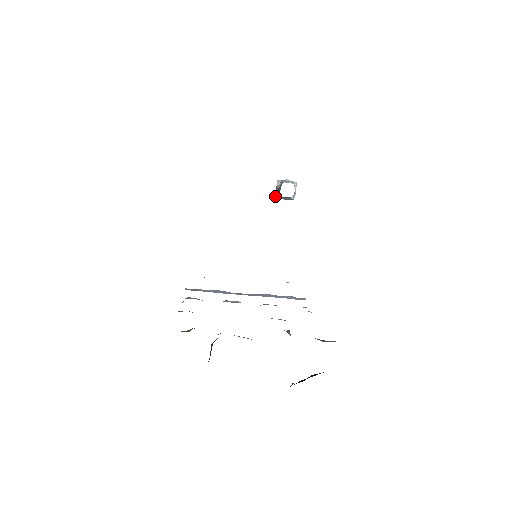
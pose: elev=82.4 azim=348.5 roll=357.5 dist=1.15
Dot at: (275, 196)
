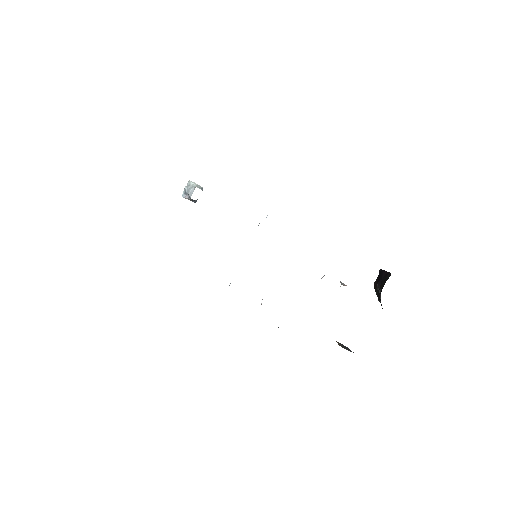
Dot at: occluded
